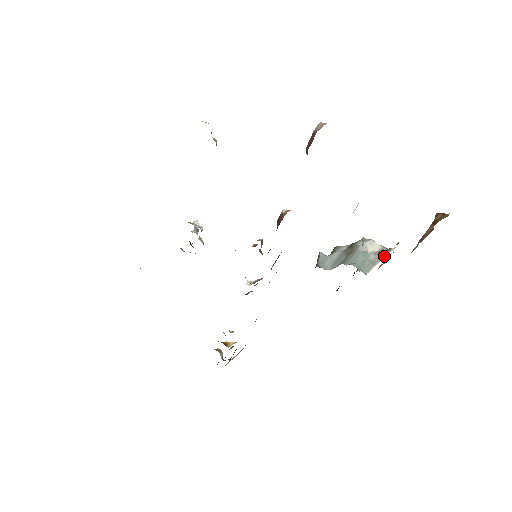
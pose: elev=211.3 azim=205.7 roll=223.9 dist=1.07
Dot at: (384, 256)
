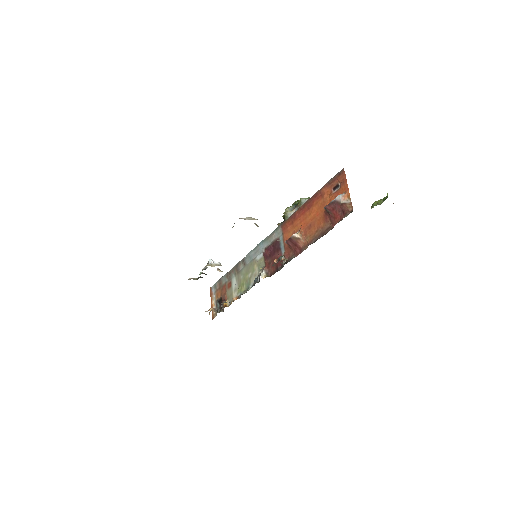
Dot at: occluded
